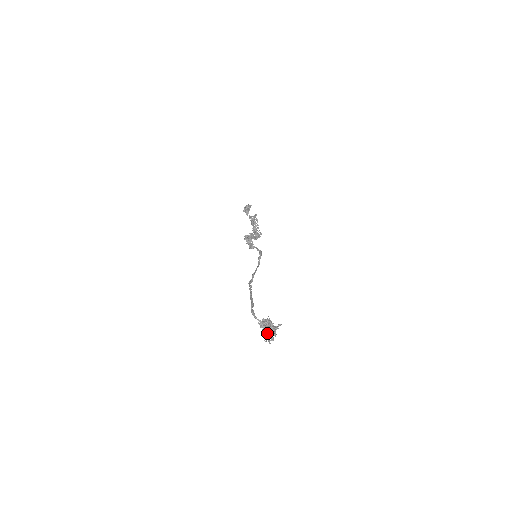
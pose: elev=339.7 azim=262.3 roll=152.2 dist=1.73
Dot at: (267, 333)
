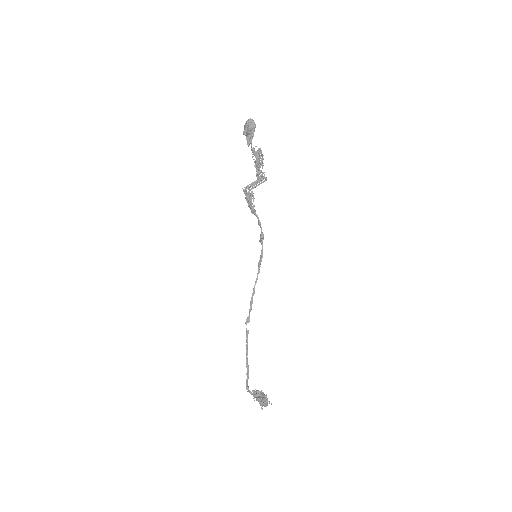
Dot at: (259, 402)
